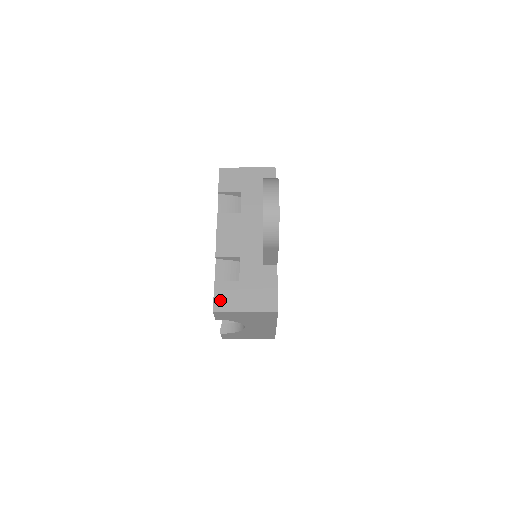
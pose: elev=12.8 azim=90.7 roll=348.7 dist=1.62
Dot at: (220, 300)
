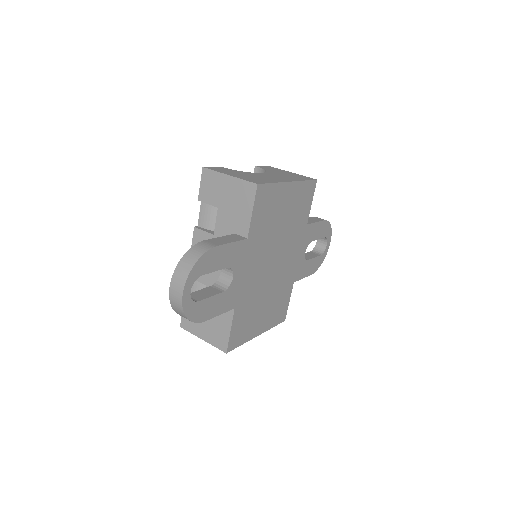
Dot at: (186, 319)
